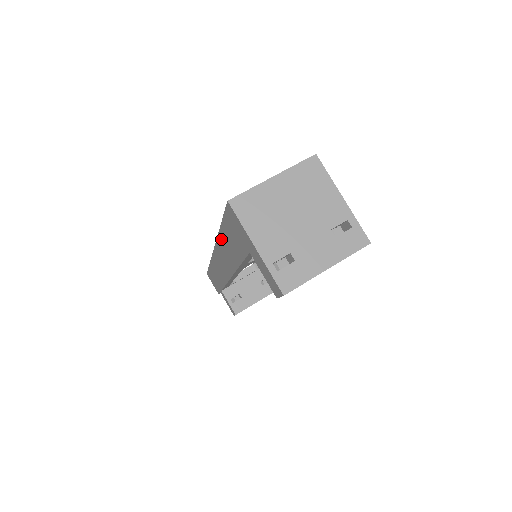
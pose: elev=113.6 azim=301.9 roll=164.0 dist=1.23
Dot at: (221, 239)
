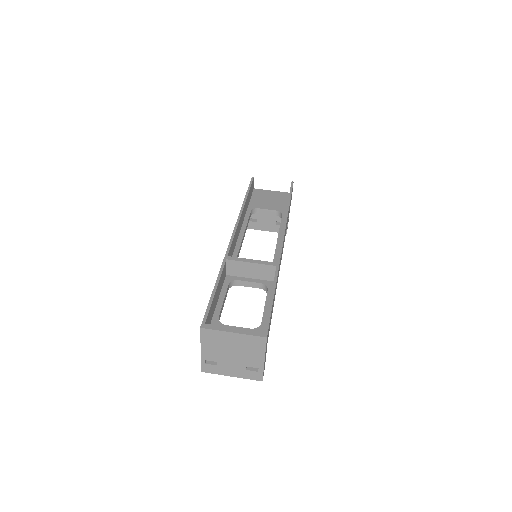
Dot at: occluded
